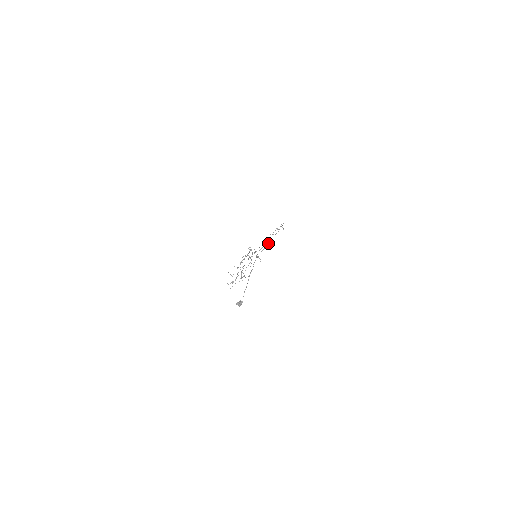
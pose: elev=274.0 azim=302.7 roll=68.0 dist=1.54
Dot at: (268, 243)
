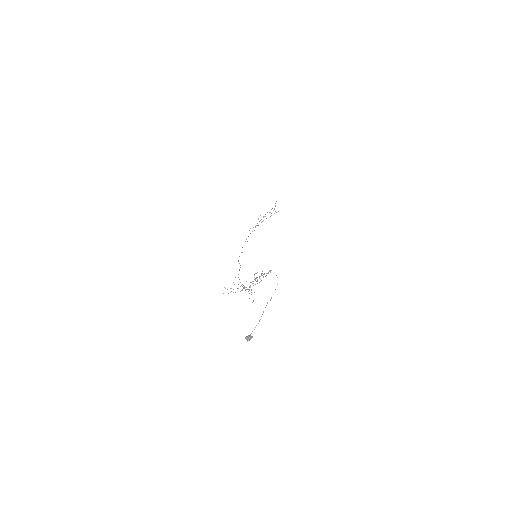
Dot at: (257, 225)
